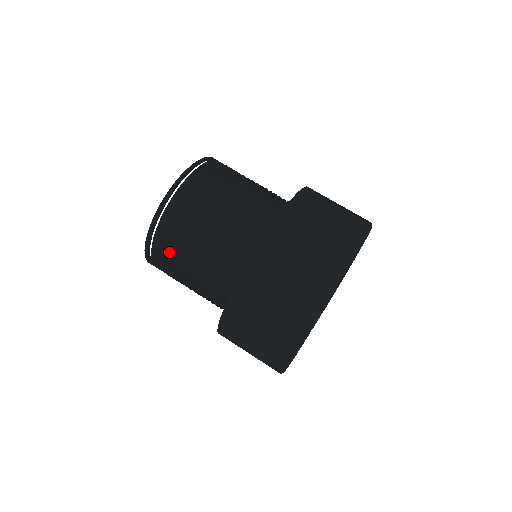
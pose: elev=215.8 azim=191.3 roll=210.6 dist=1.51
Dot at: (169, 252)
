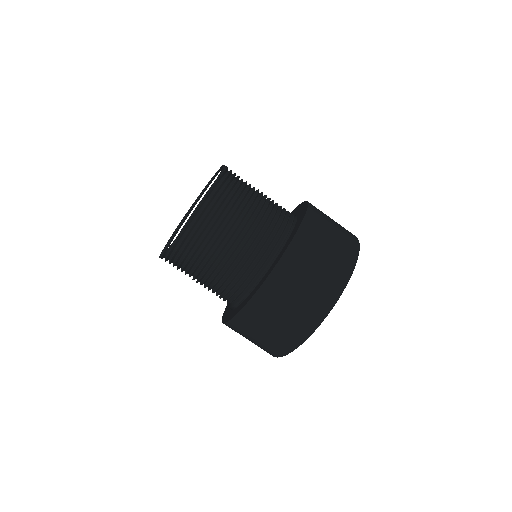
Dot at: occluded
